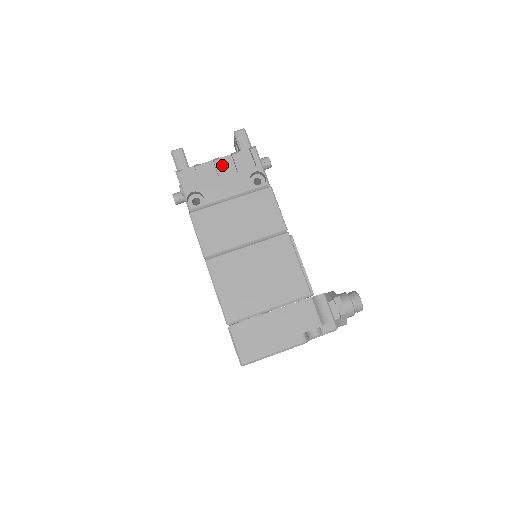
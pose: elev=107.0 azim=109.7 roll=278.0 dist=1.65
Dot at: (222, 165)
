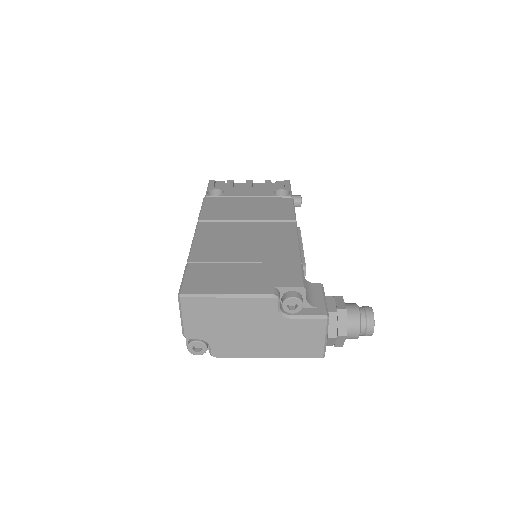
Dot at: (253, 186)
